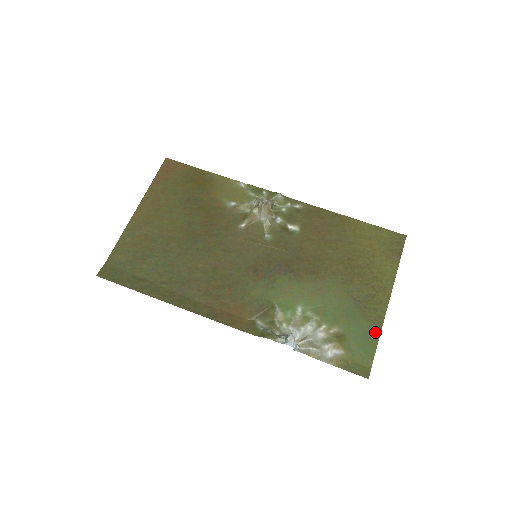
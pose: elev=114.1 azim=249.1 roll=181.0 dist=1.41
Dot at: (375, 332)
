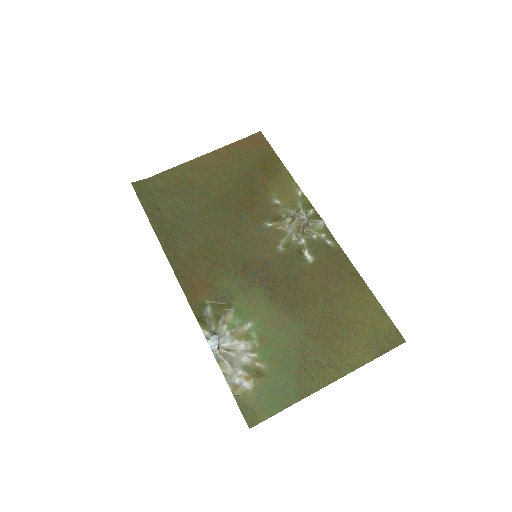
Dot at: (293, 397)
